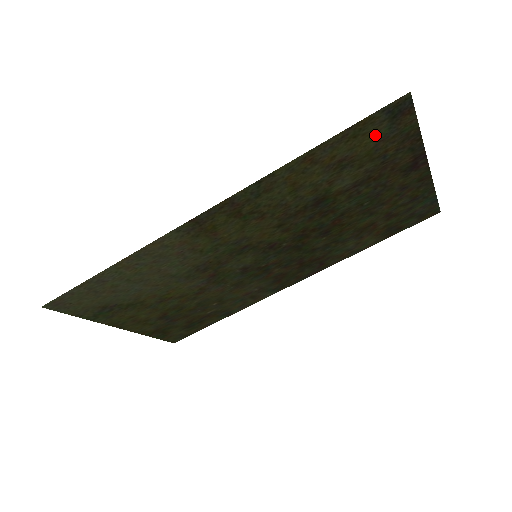
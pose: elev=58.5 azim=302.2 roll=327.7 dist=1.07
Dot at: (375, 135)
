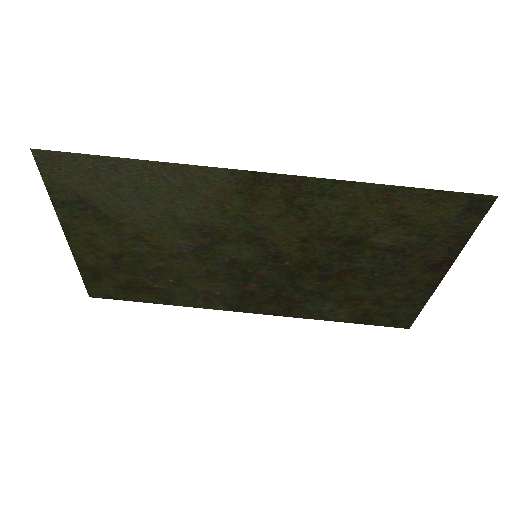
Dot at: (444, 214)
